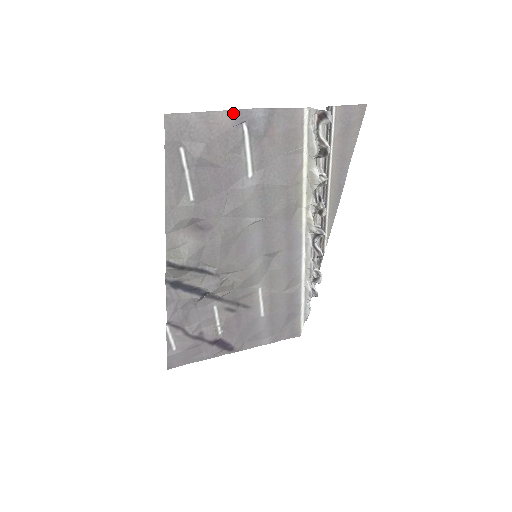
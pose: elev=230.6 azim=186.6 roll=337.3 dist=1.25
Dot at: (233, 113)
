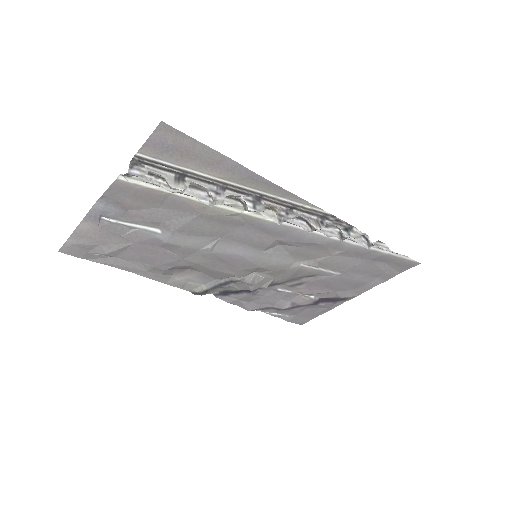
Dot at: (86, 220)
